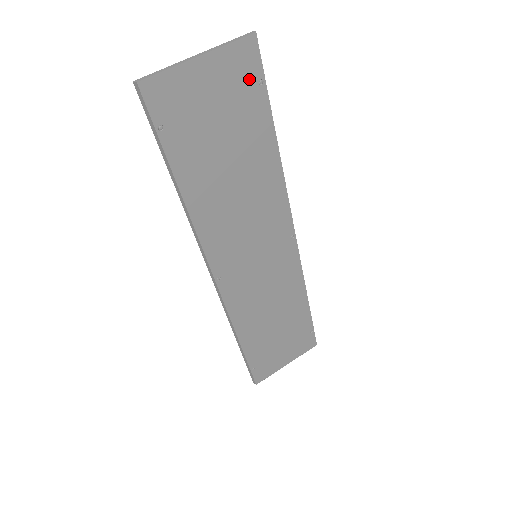
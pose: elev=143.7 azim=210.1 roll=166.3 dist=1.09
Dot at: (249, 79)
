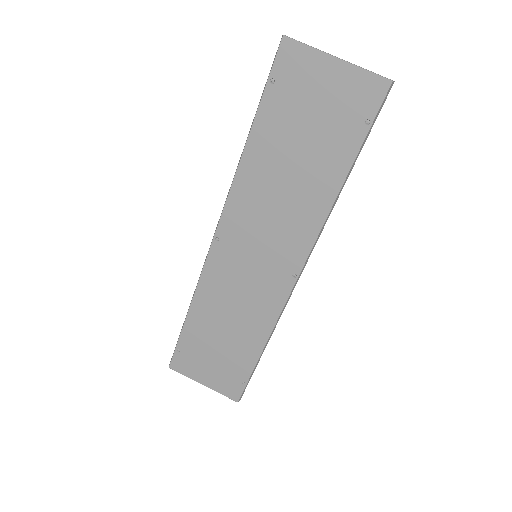
Dot at: (360, 110)
